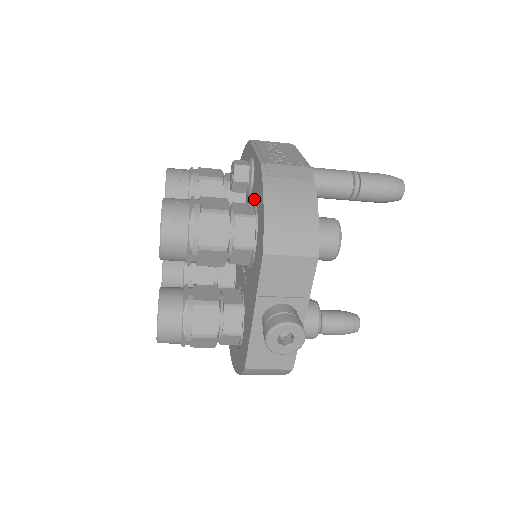
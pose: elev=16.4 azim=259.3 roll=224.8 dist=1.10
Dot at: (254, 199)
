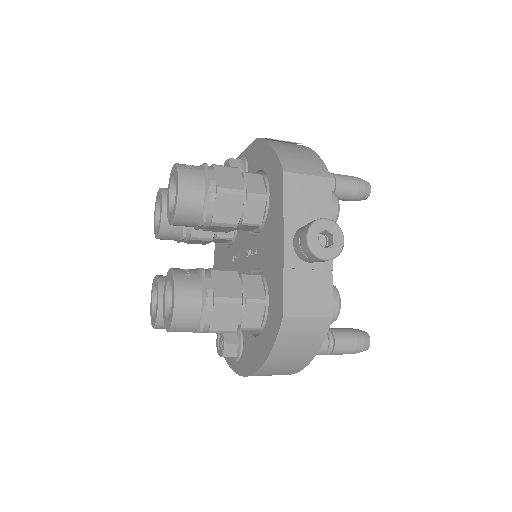
Dot at: occluded
